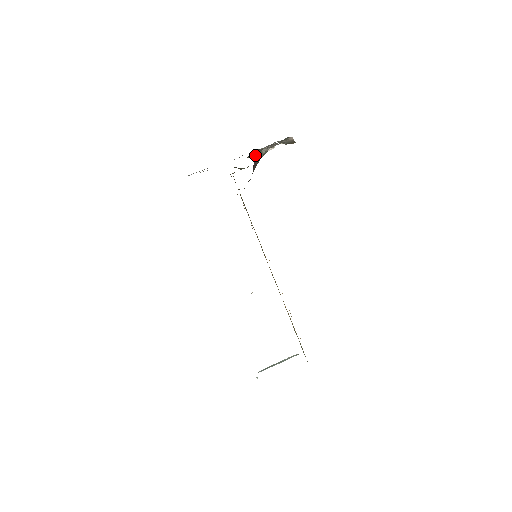
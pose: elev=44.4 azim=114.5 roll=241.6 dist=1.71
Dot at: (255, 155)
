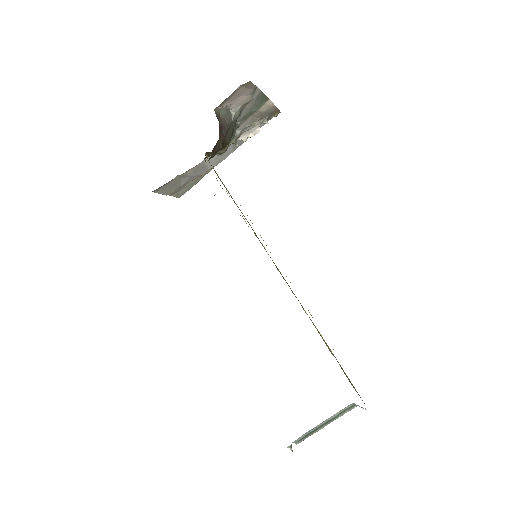
Dot at: (221, 115)
